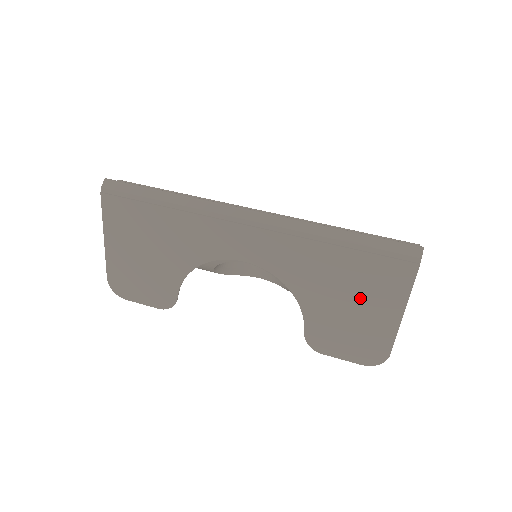
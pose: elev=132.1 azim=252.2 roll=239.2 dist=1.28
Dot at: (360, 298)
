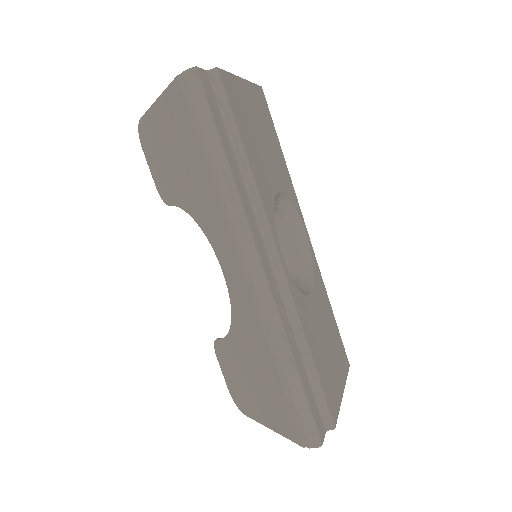
Dot at: (259, 391)
